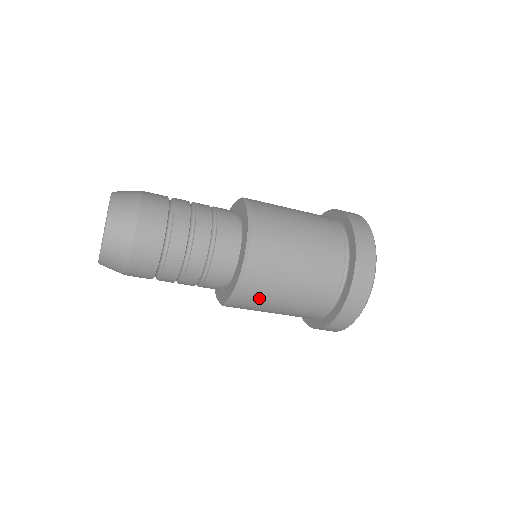
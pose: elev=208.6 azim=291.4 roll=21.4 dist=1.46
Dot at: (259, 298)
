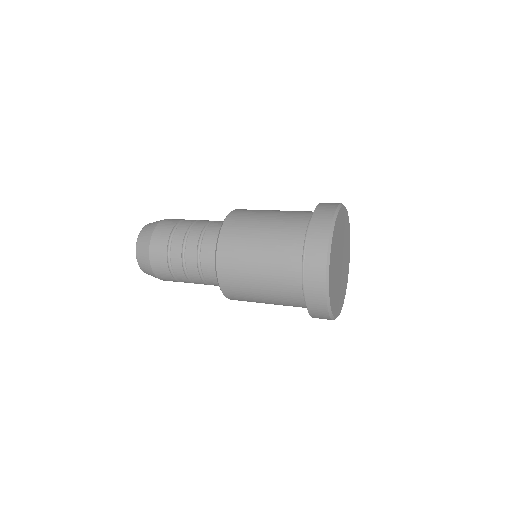
Dot at: occluded
